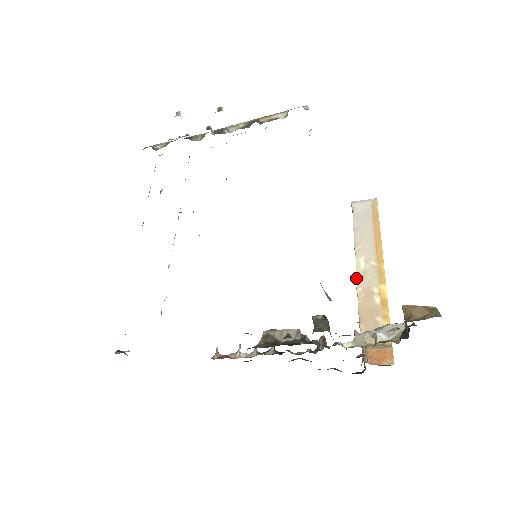
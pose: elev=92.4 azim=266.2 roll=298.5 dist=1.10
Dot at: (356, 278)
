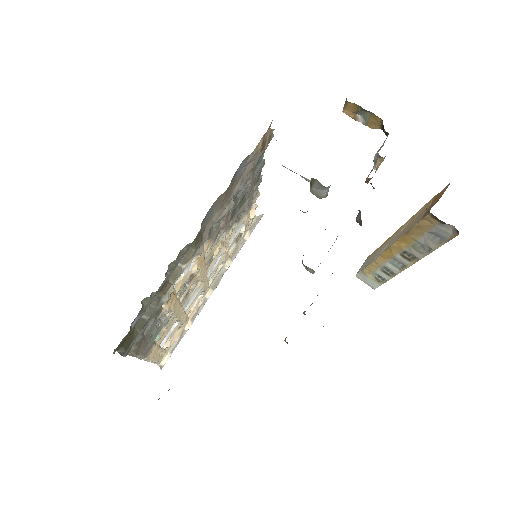
Dot at: (386, 250)
